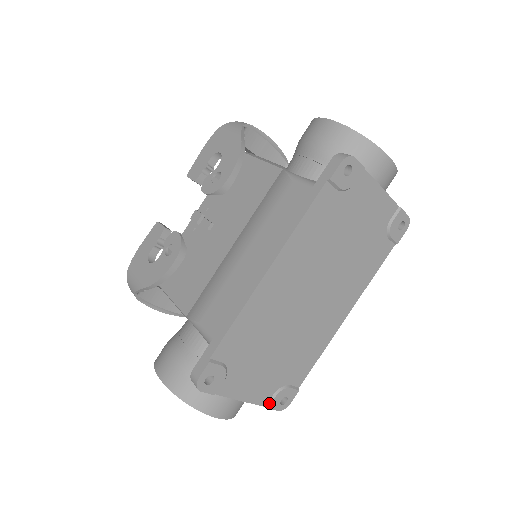
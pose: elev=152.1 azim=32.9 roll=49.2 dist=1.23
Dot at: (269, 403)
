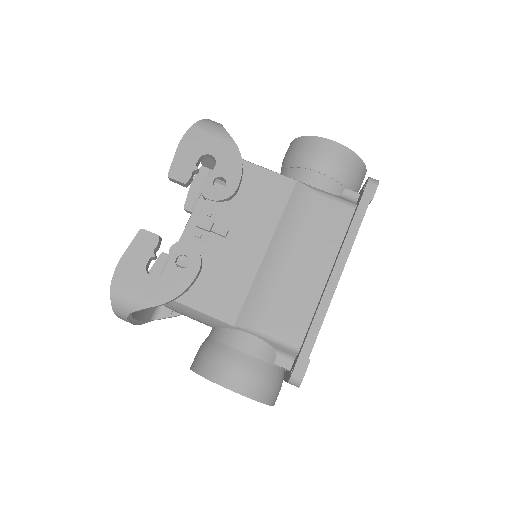
Dot at: occluded
